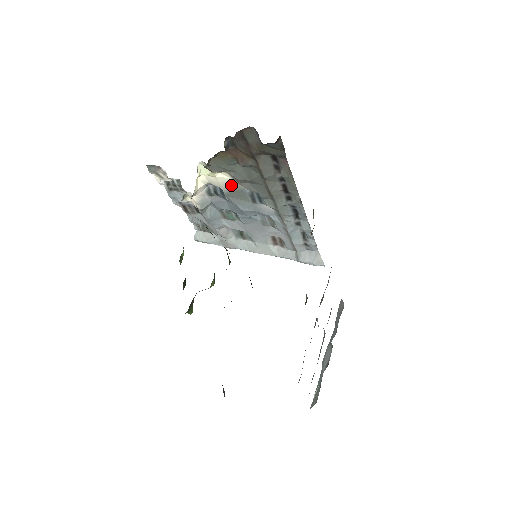
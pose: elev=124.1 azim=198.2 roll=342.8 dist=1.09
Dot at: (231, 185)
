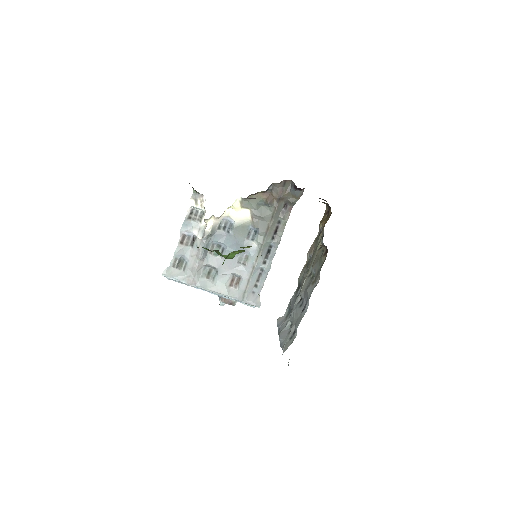
Dot at: (244, 220)
